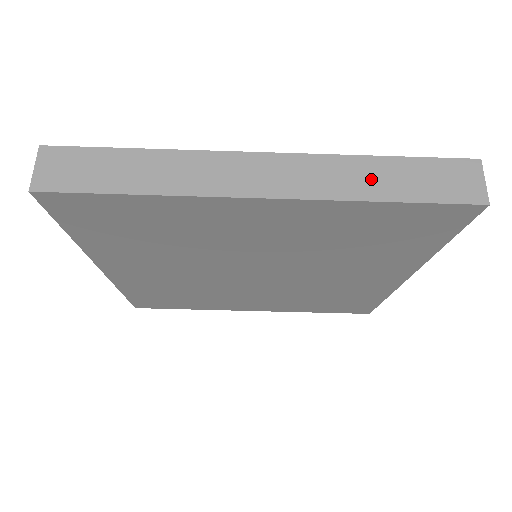
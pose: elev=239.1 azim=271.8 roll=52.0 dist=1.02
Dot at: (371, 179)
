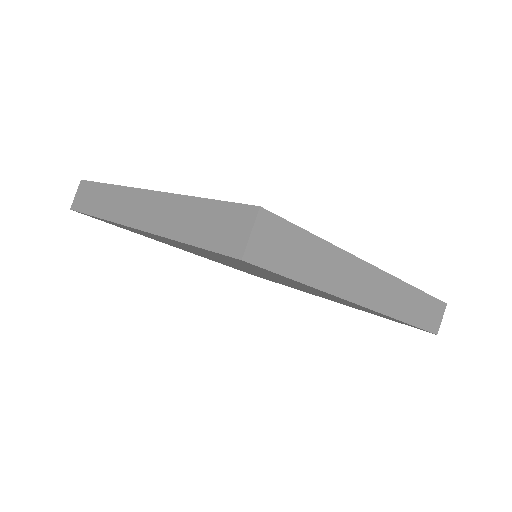
Dot at: (410, 306)
